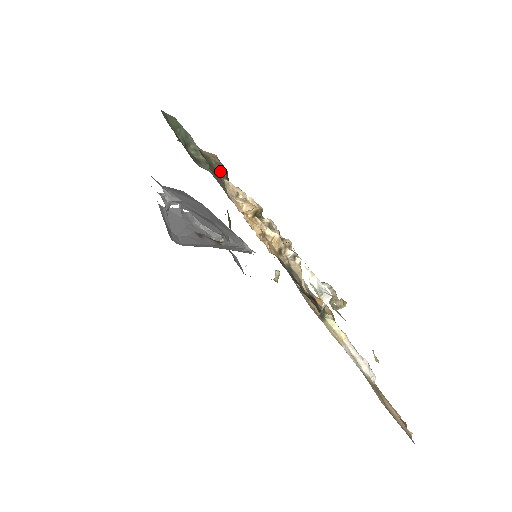
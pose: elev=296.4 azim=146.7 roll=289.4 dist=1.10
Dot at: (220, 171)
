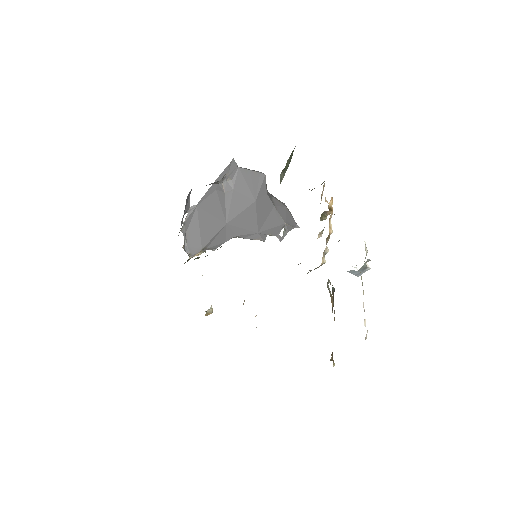
Dot at: occluded
